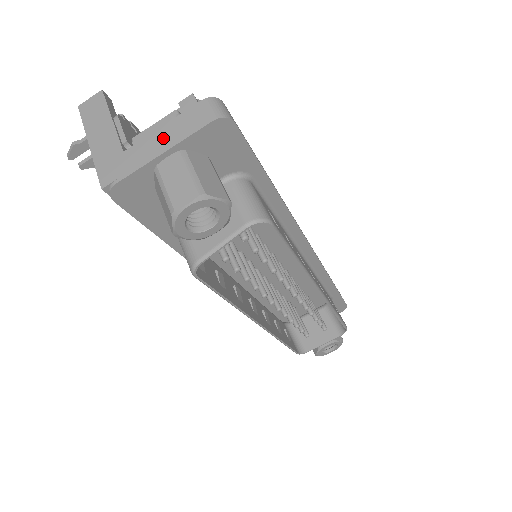
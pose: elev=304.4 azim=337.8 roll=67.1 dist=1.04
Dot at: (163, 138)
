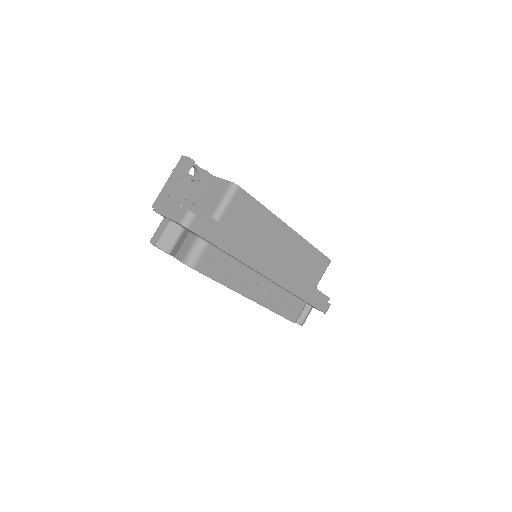
Dot at: (171, 210)
